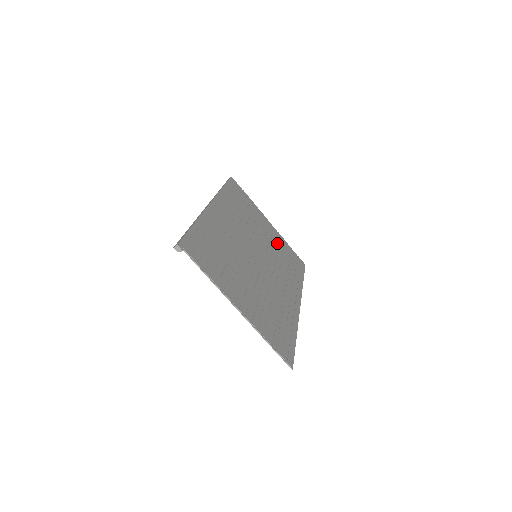
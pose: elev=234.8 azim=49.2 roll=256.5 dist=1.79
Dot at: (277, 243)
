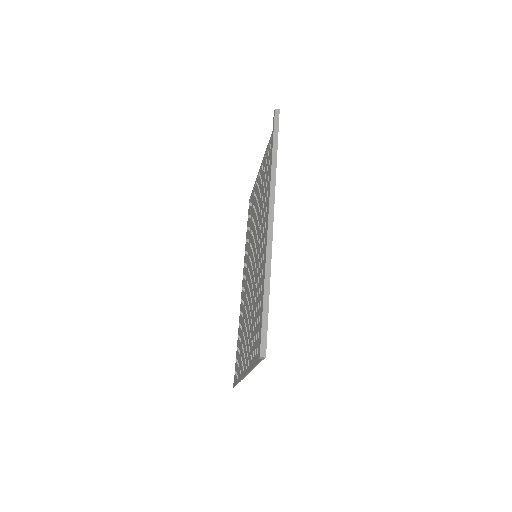
Dot at: occluded
